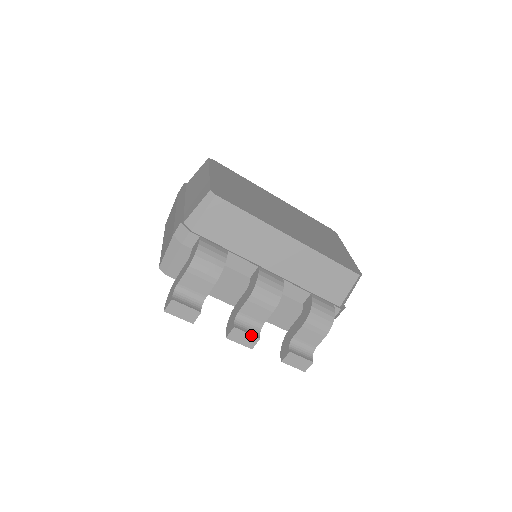
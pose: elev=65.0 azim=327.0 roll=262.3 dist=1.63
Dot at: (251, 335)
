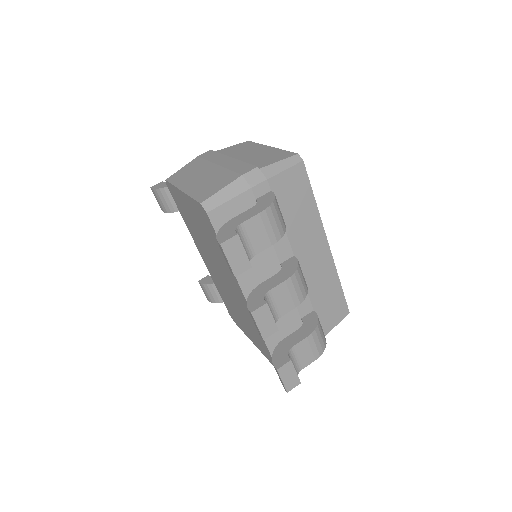
Dot at: (274, 321)
